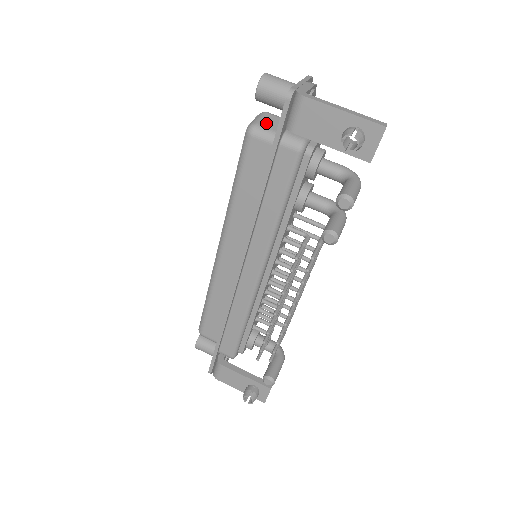
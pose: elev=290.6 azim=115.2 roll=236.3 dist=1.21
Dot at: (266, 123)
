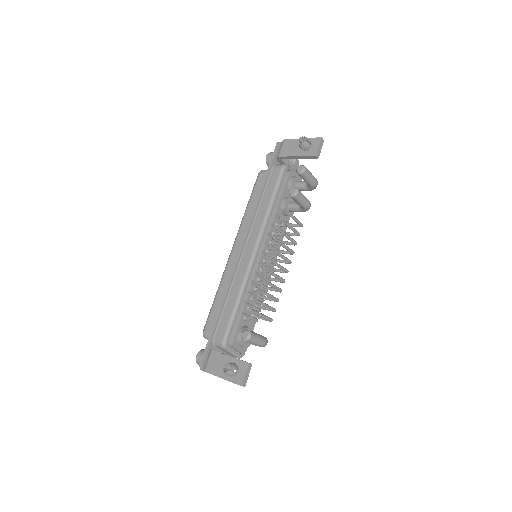
Dot at: occluded
